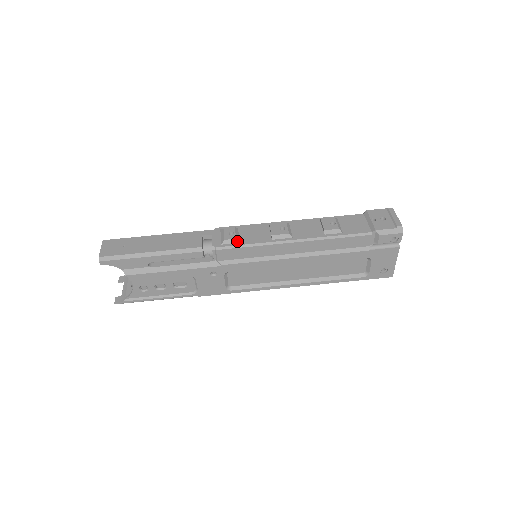
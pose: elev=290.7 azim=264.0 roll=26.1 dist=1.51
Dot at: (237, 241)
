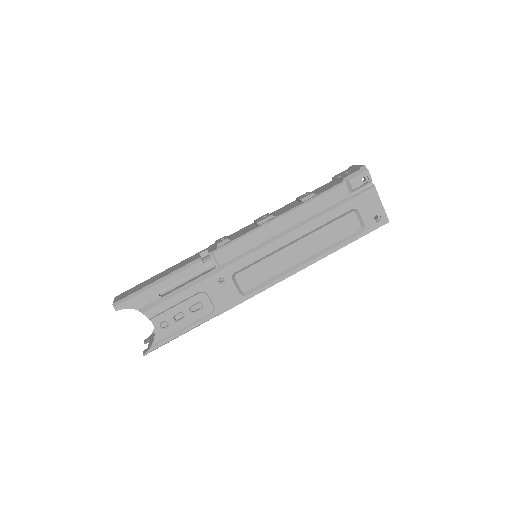
Dot at: (229, 240)
